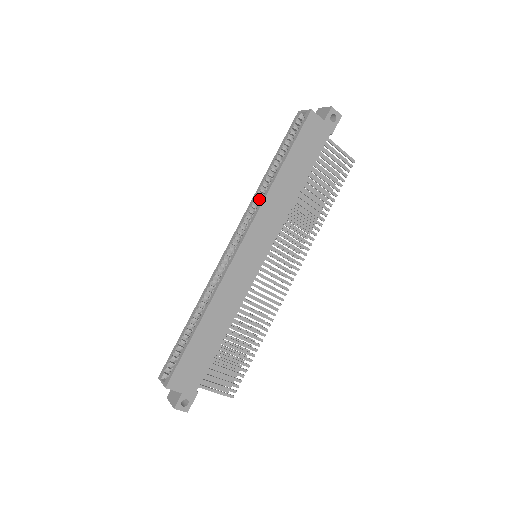
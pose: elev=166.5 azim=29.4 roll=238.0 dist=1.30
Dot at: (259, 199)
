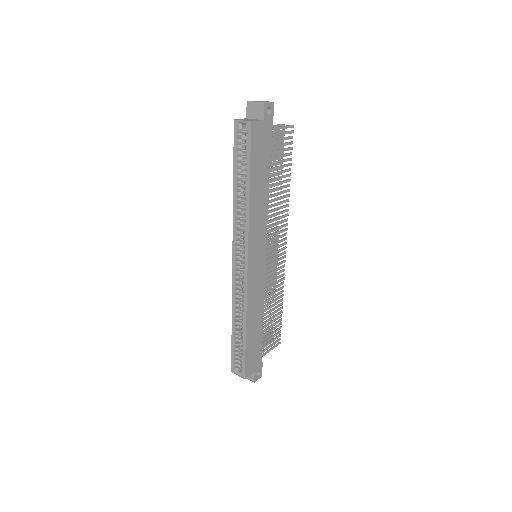
Dot at: (239, 217)
